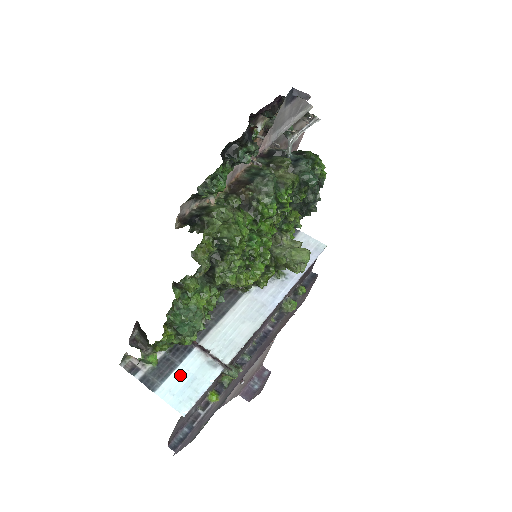
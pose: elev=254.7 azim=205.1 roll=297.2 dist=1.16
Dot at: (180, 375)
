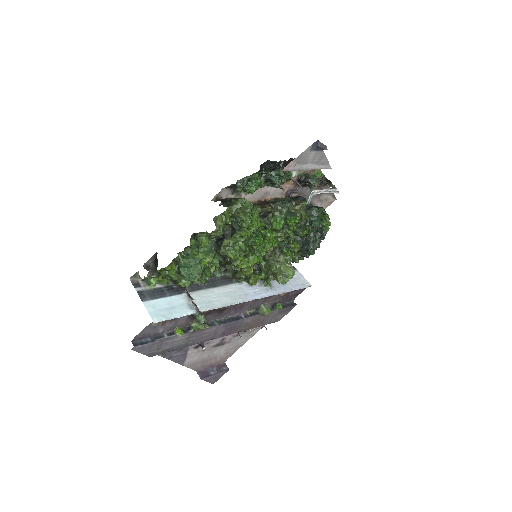
Dot at: (165, 302)
